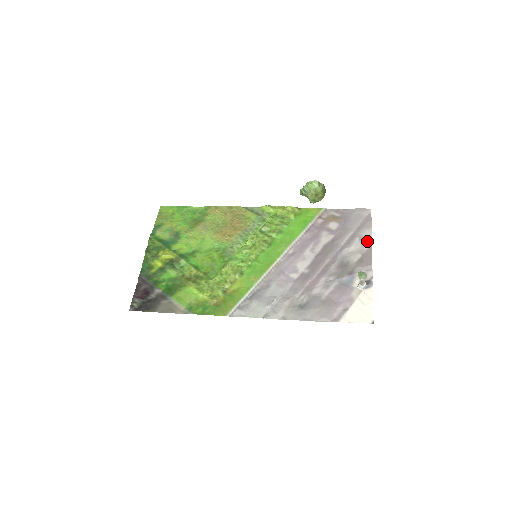
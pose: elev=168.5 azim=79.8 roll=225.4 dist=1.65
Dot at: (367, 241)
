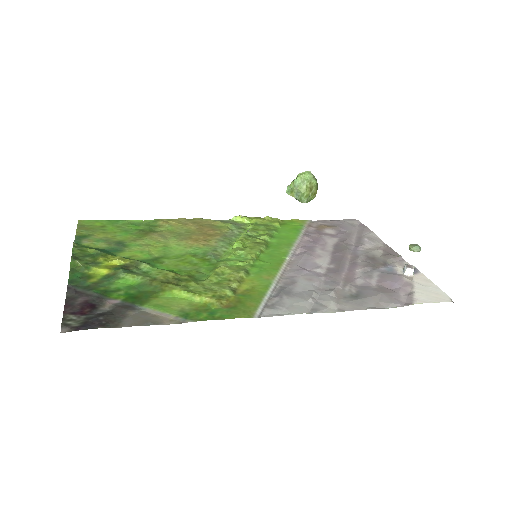
Dot at: (378, 240)
